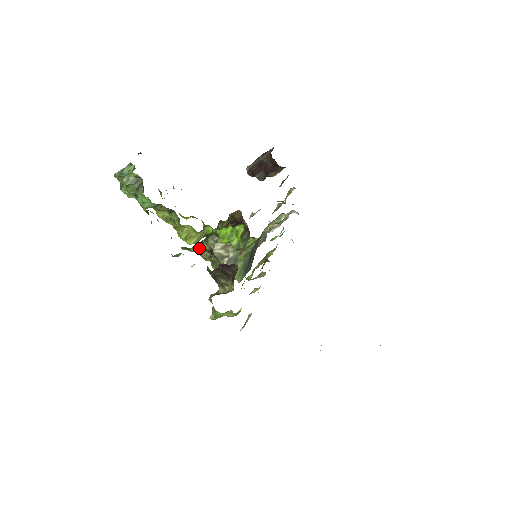
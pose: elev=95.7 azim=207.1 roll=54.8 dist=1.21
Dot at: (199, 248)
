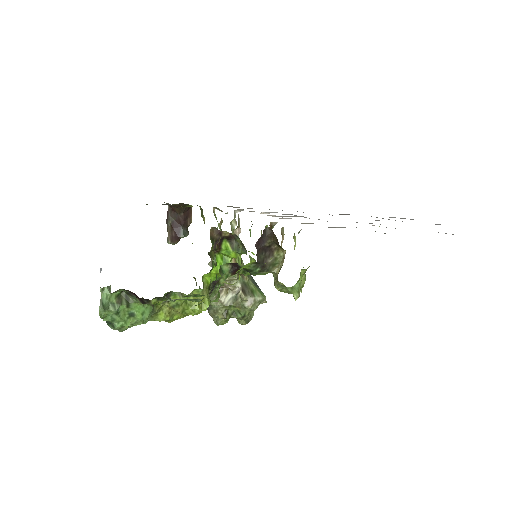
Dot at: occluded
